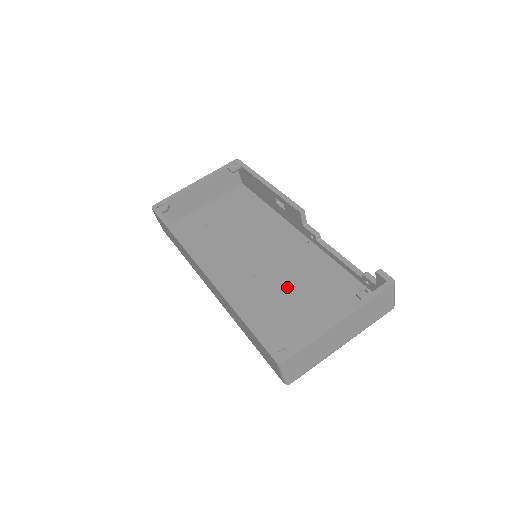
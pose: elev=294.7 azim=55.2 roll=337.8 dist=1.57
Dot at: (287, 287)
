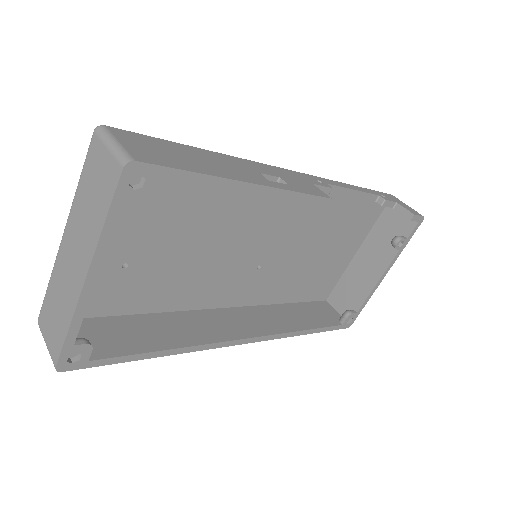
Dot at: (300, 251)
